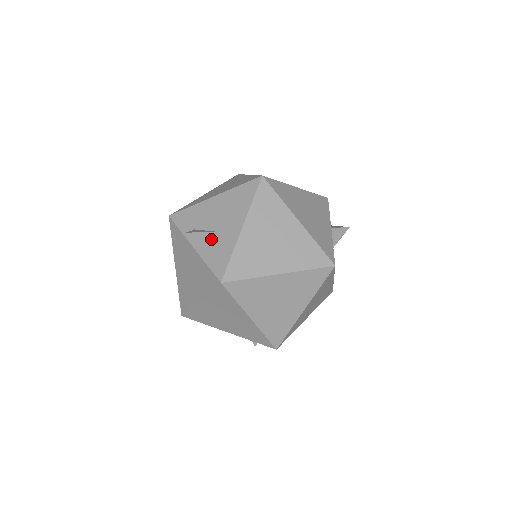
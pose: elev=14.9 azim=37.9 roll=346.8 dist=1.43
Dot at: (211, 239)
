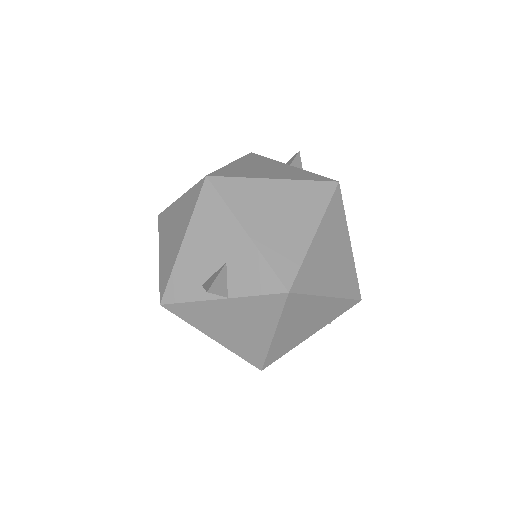
Dot at: (229, 274)
